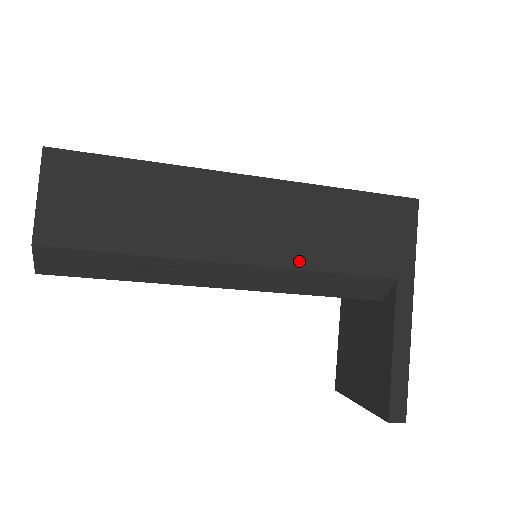
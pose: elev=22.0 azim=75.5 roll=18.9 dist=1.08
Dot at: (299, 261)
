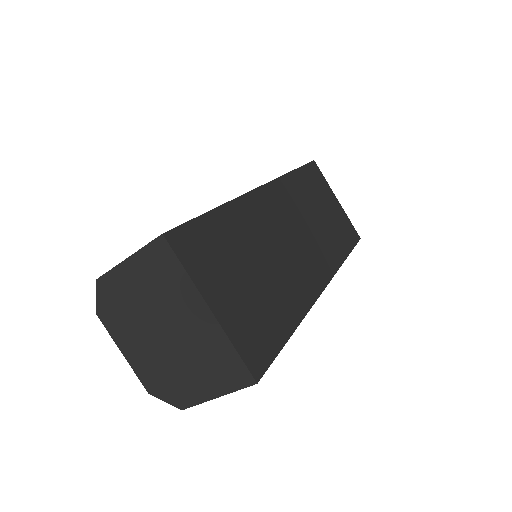
Dot at: occluded
